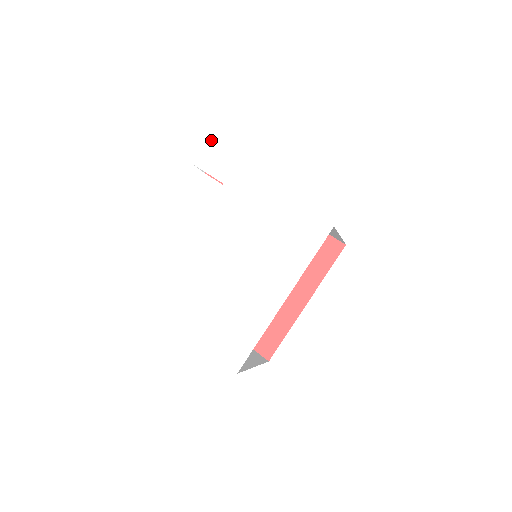
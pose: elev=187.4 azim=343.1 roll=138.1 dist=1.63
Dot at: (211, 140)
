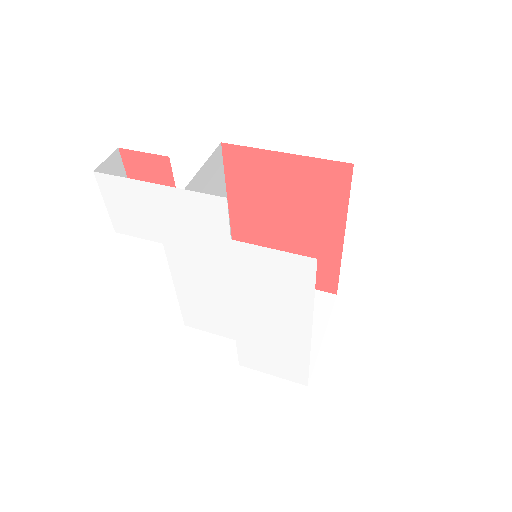
Dot at: (107, 202)
